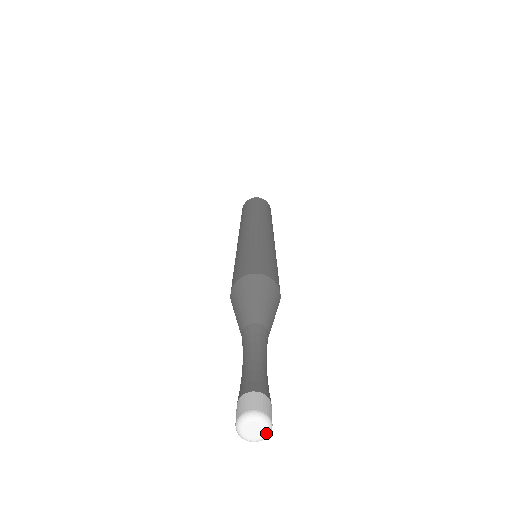
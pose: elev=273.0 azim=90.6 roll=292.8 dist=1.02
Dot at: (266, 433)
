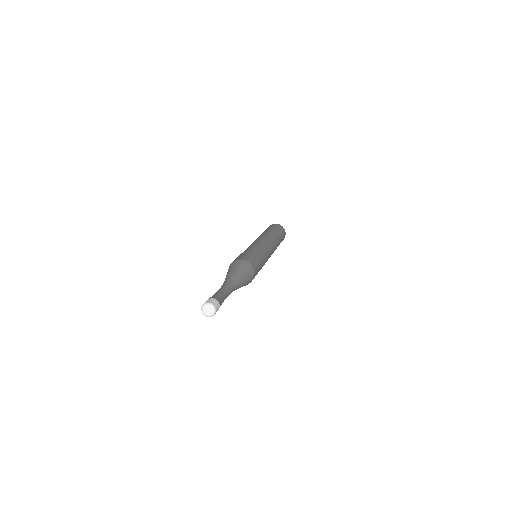
Dot at: (212, 309)
